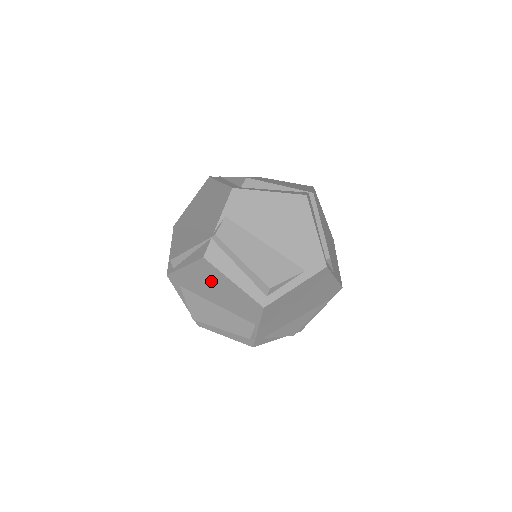
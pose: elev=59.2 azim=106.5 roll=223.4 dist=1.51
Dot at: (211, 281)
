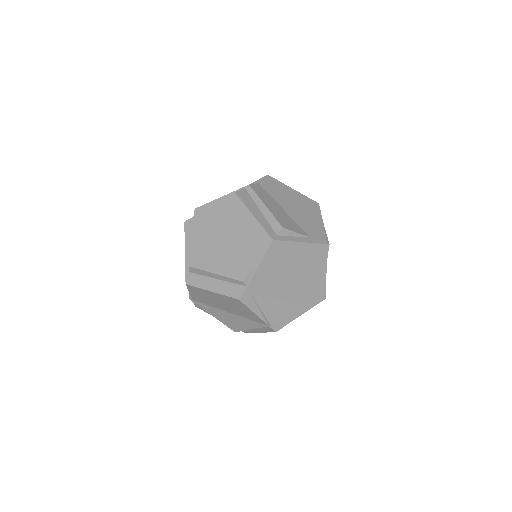
Dot at: (230, 219)
